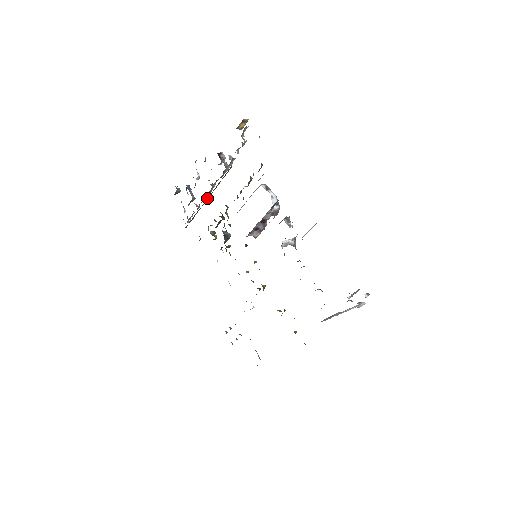
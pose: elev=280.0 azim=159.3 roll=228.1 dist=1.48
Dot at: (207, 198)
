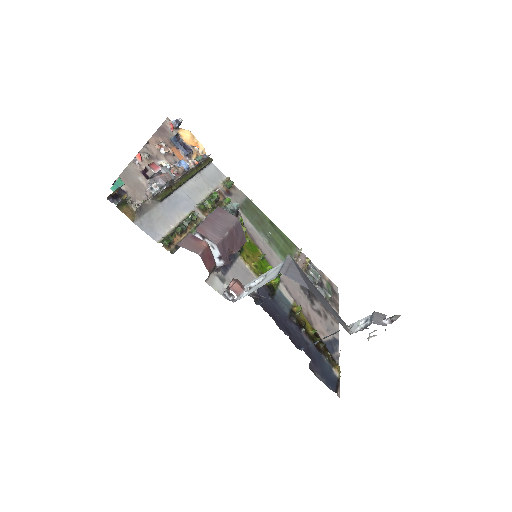
Dot at: (187, 180)
